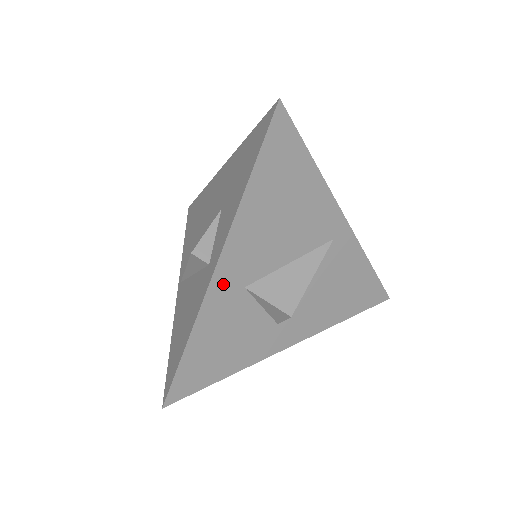
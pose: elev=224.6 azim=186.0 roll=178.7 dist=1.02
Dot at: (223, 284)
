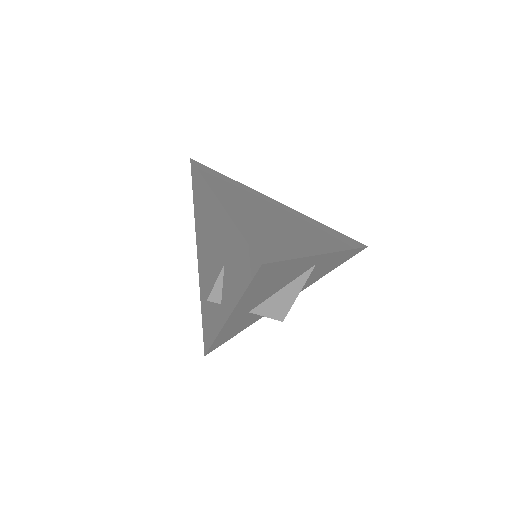
Dot at: (233, 320)
